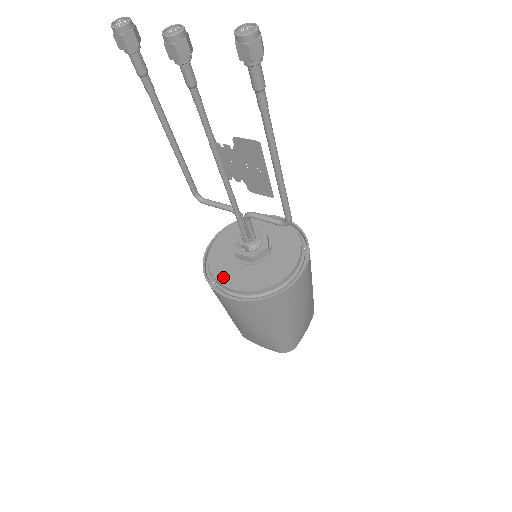
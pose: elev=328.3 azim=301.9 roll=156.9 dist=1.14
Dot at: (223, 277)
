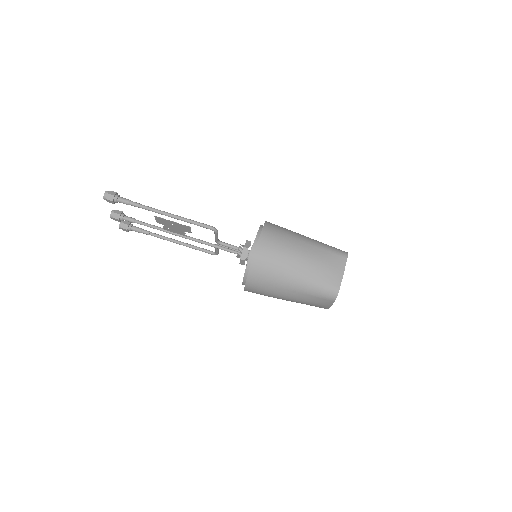
Dot at: occluded
